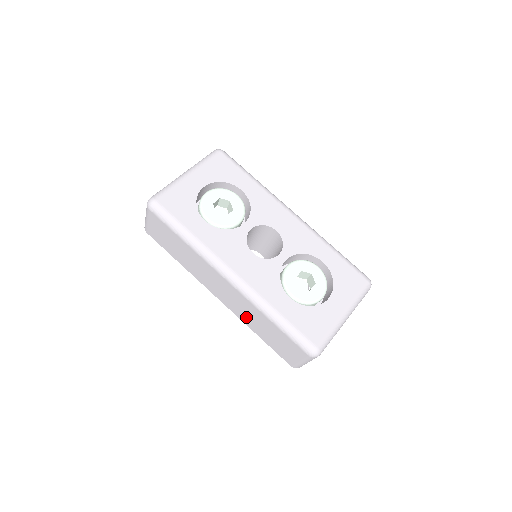
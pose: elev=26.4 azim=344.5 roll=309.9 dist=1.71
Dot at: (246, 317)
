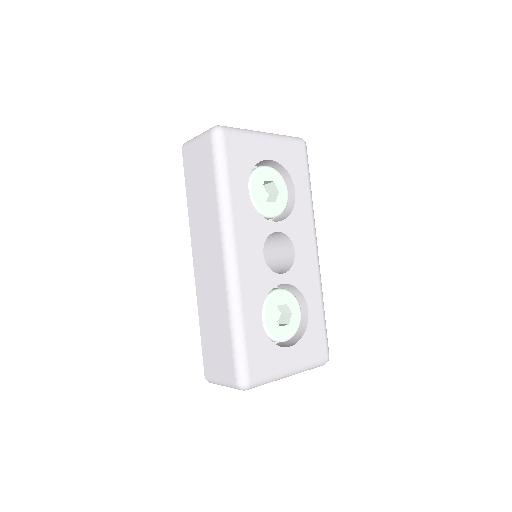
Dot at: (206, 301)
